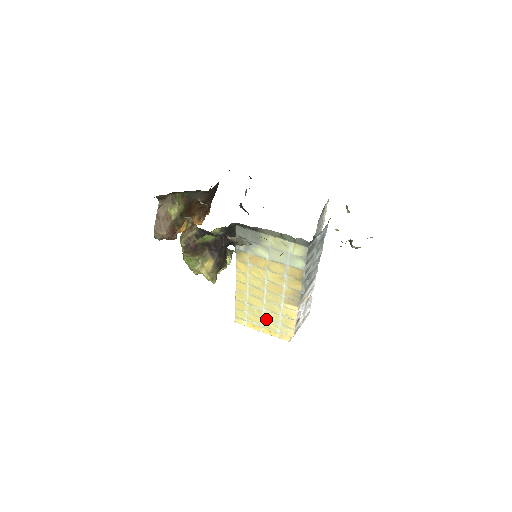
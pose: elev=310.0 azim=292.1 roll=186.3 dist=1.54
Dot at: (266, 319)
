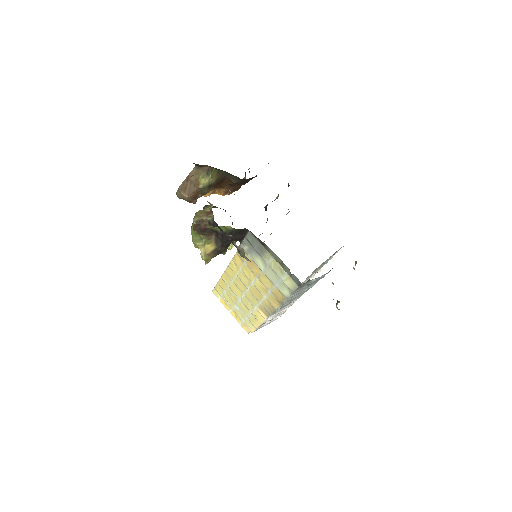
Dot at: (238, 307)
